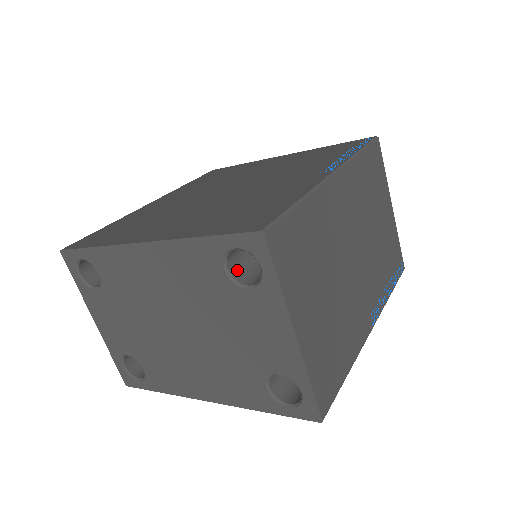
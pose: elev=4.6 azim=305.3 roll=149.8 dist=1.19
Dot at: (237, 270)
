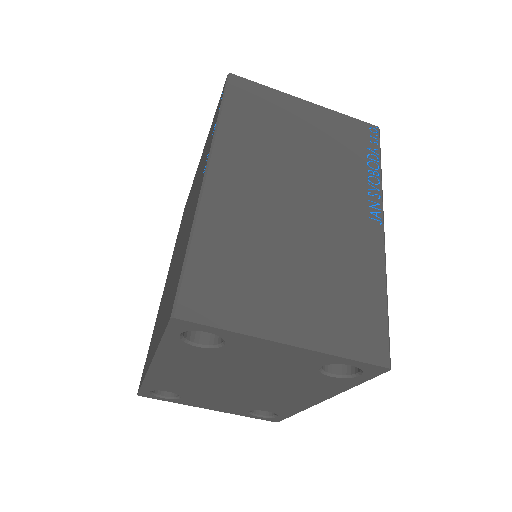
Dot at: (208, 335)
